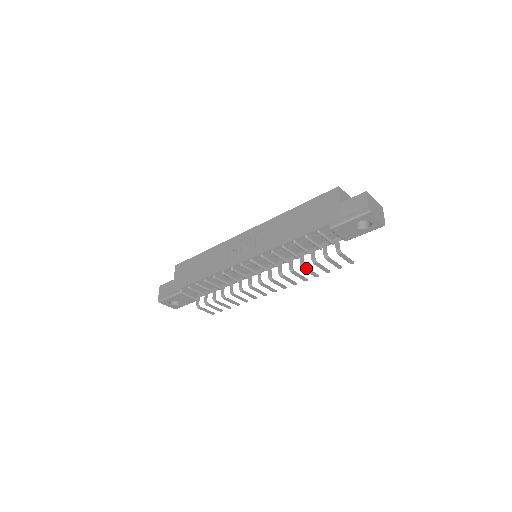
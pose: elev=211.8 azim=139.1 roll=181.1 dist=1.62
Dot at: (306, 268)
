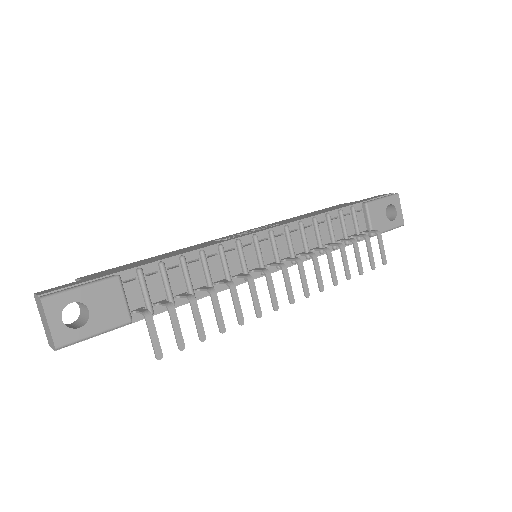
Dot at: (344, 250)
